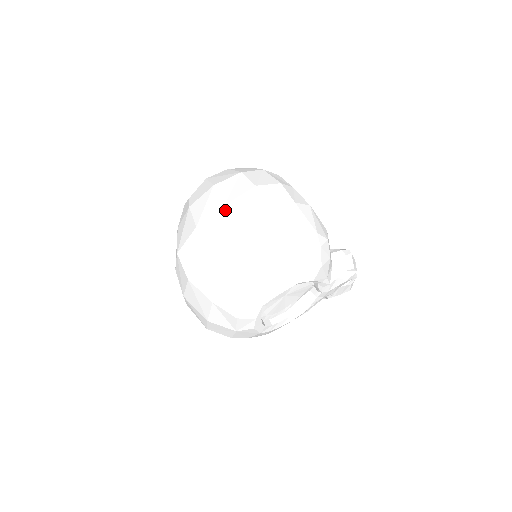
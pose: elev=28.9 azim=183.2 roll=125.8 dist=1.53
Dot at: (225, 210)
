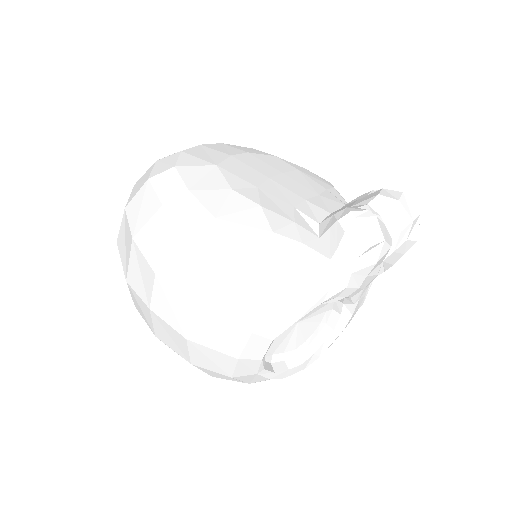
Dot at: (130, 288)
